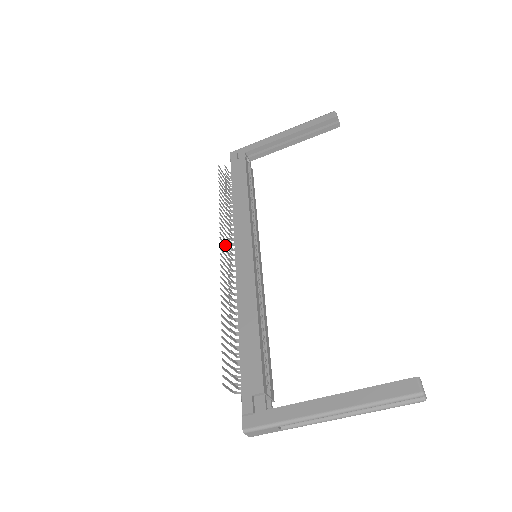
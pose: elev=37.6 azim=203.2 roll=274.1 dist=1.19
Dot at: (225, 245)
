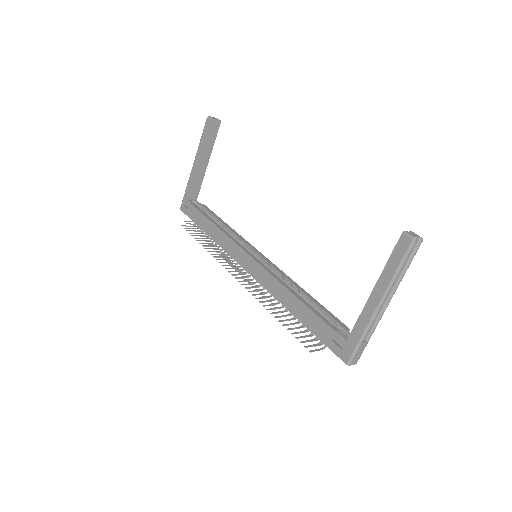
Dot at: occluded
